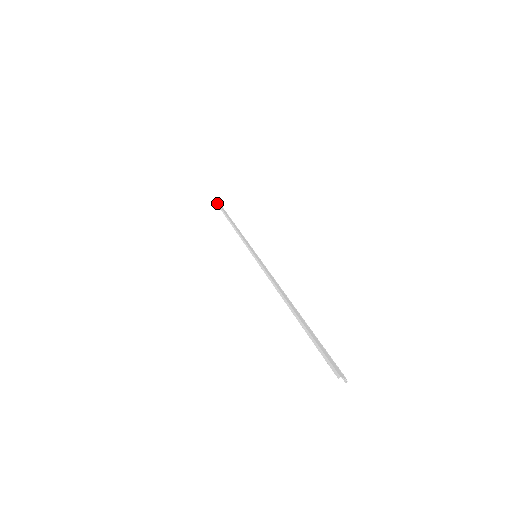
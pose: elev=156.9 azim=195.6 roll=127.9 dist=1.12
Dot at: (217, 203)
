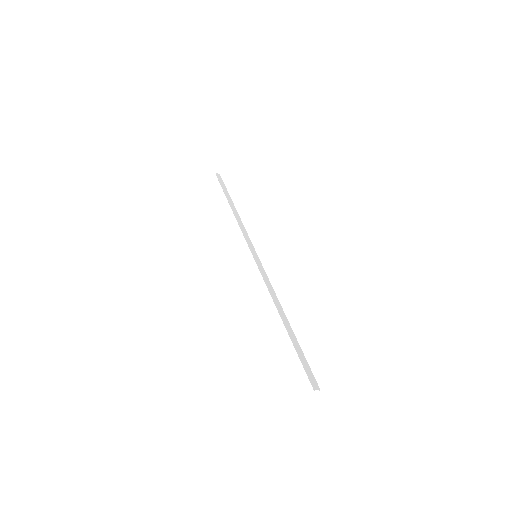
Dot at: (217, 177)
